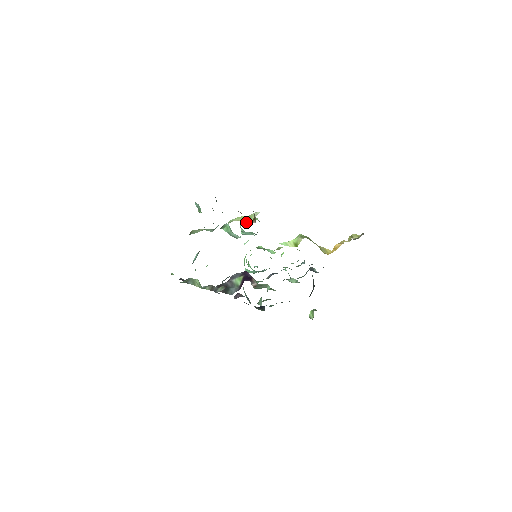
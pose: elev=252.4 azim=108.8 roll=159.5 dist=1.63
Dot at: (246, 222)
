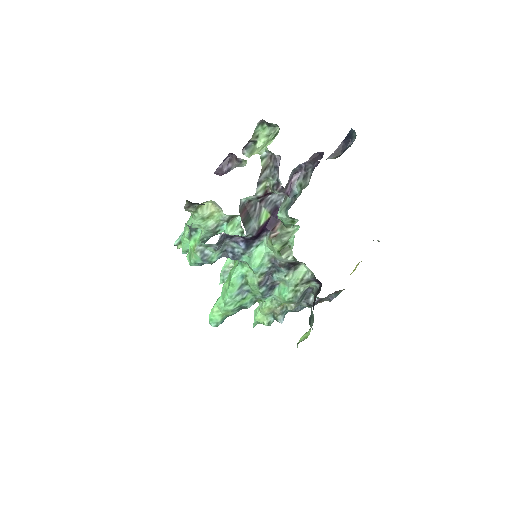
Dot at: occluded
